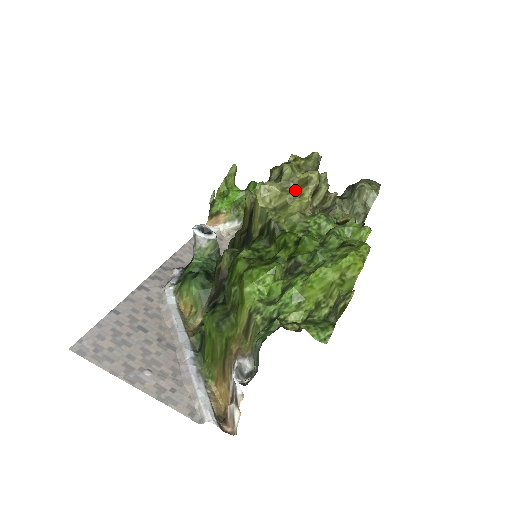
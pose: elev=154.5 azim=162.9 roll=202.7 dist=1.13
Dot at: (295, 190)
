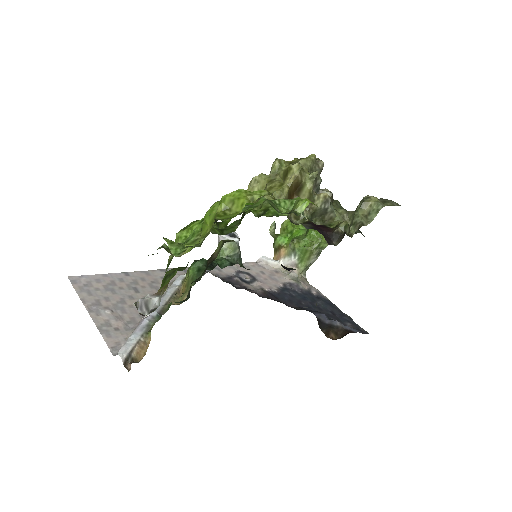
Dot at: (279, 181)
